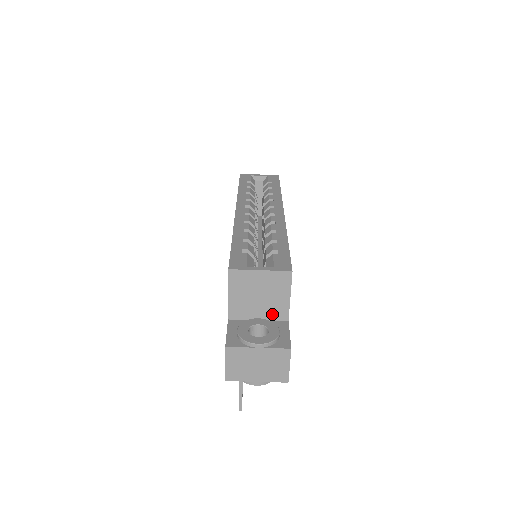
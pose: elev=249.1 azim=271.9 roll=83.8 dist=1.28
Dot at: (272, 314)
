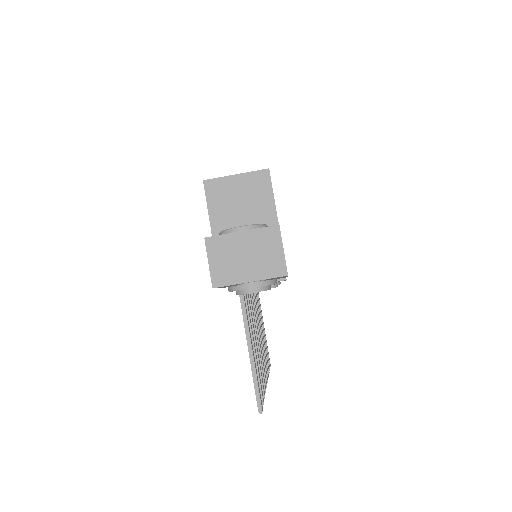
Dot at: occluded
